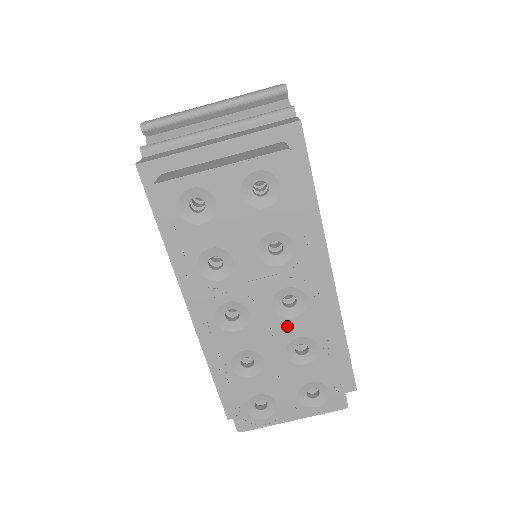
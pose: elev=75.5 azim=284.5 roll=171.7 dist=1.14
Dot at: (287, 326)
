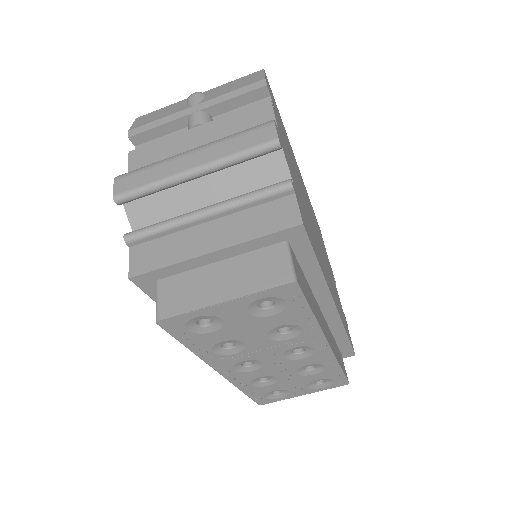
Dot at: (297, 363)
